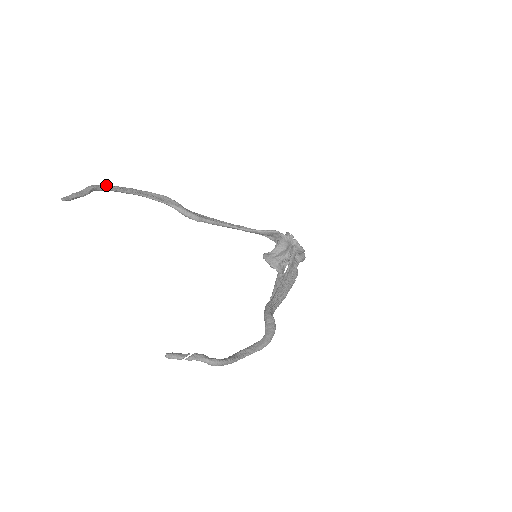
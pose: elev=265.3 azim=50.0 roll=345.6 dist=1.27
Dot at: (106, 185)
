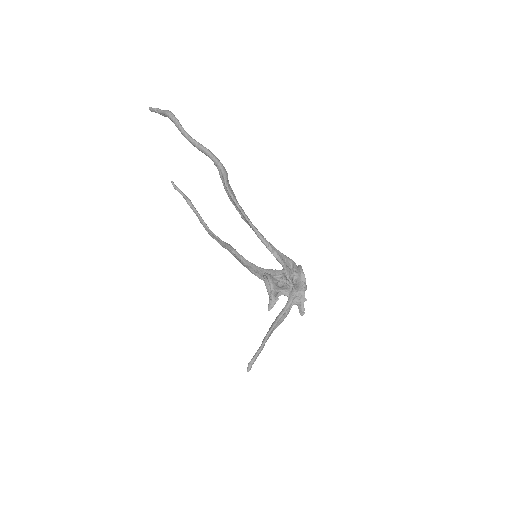
Dot at: (197, 211)
